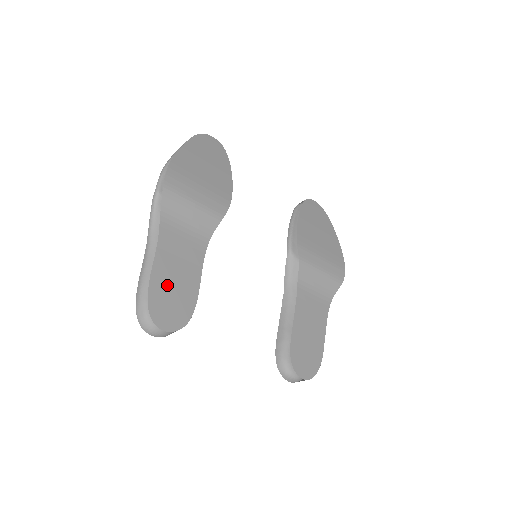
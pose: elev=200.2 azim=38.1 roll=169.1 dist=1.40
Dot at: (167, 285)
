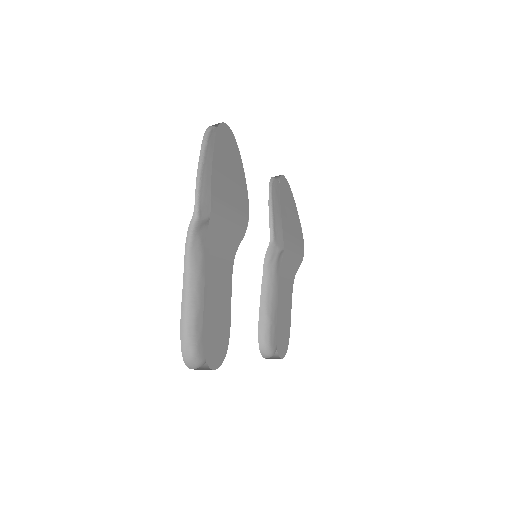
Dot at: (213, 322)
